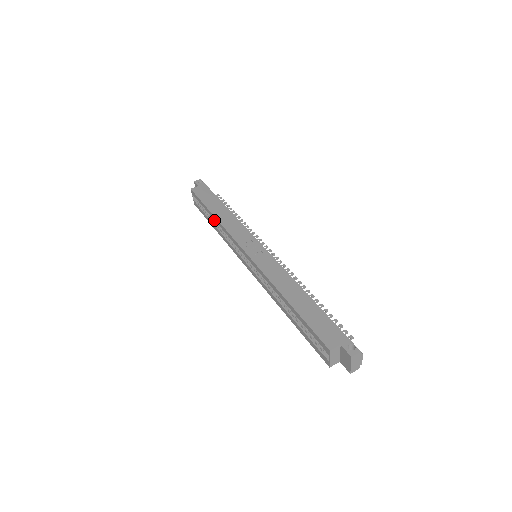
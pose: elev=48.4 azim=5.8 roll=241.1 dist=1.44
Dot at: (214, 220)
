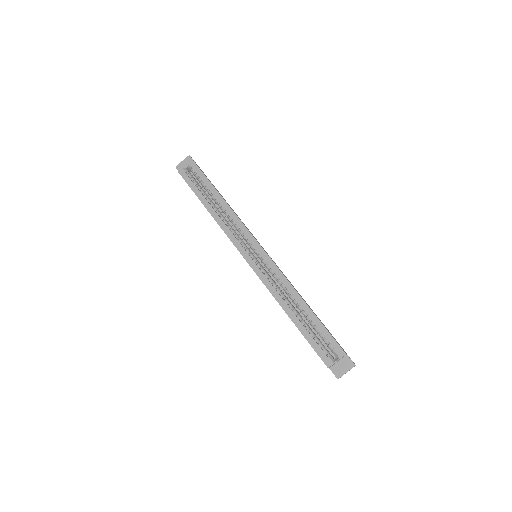
Dot at: (211, 201)
